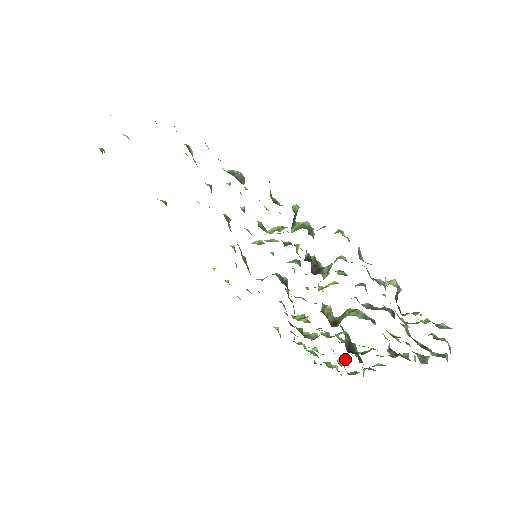
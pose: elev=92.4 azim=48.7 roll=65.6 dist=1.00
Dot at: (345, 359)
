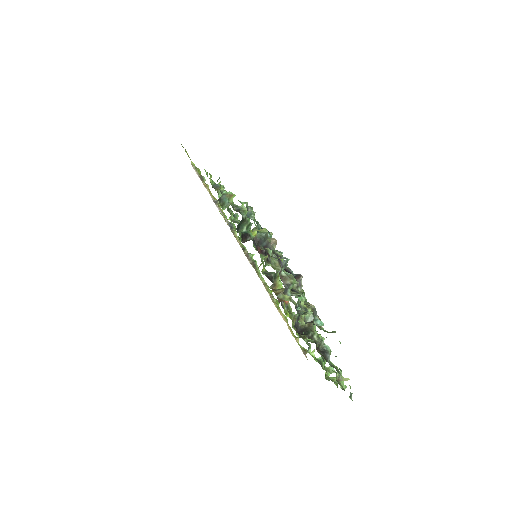
Dot at: occluded
